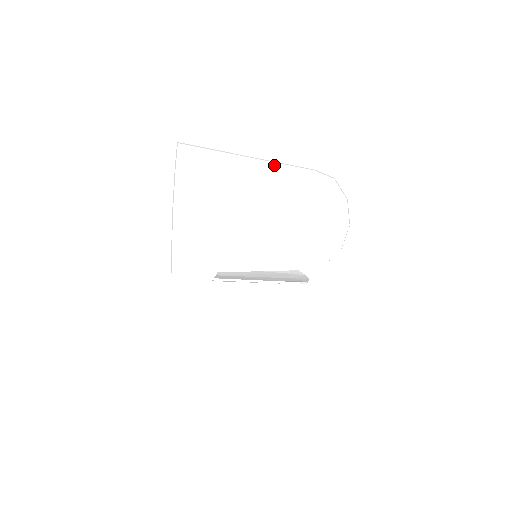
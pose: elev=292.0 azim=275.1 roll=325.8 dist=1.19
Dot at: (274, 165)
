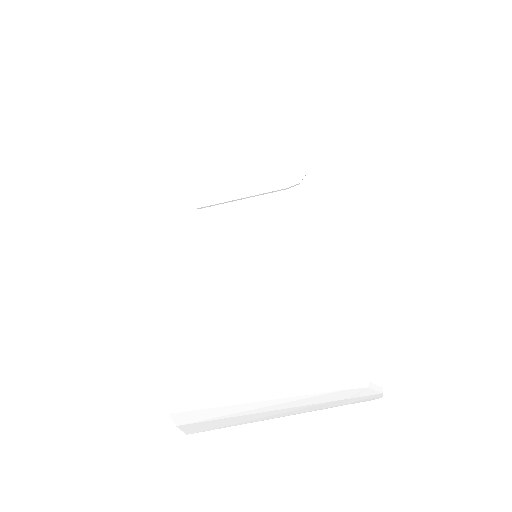
Dot at: (295, 398)
